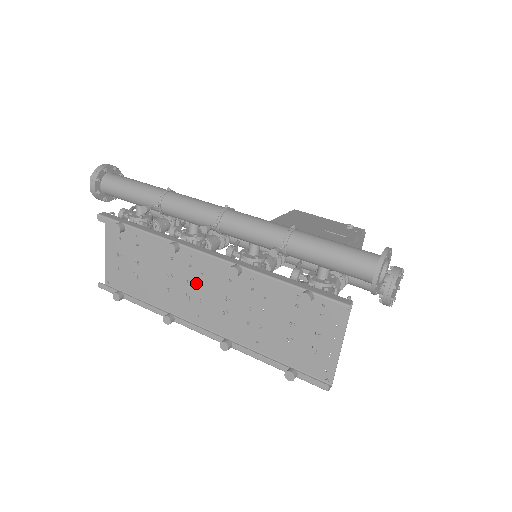
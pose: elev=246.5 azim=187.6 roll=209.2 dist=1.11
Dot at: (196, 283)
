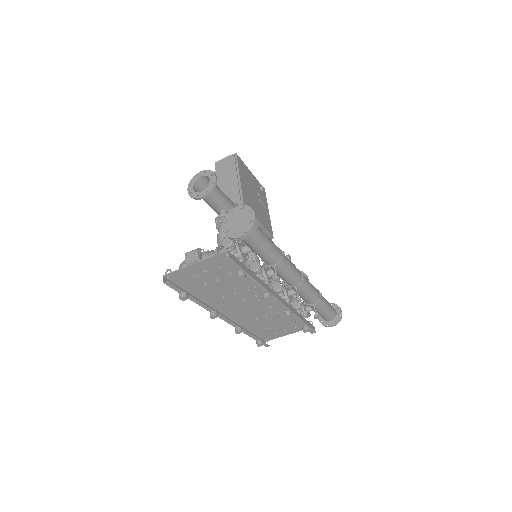
Dot at: (248, 301)
